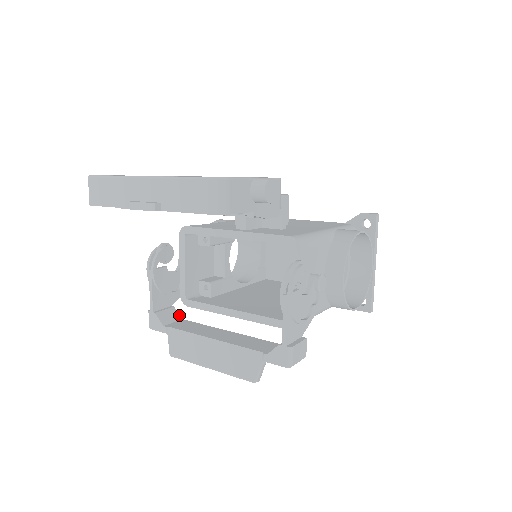
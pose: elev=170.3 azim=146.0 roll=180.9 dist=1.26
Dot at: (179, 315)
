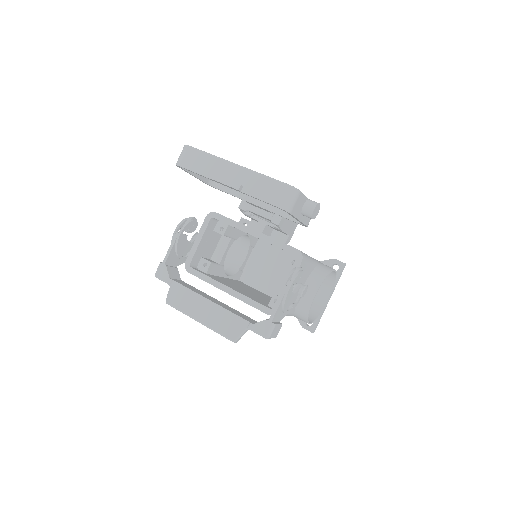
Dot at: occluded
